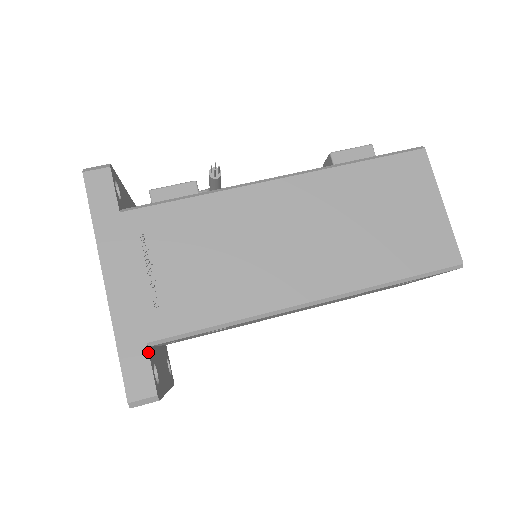
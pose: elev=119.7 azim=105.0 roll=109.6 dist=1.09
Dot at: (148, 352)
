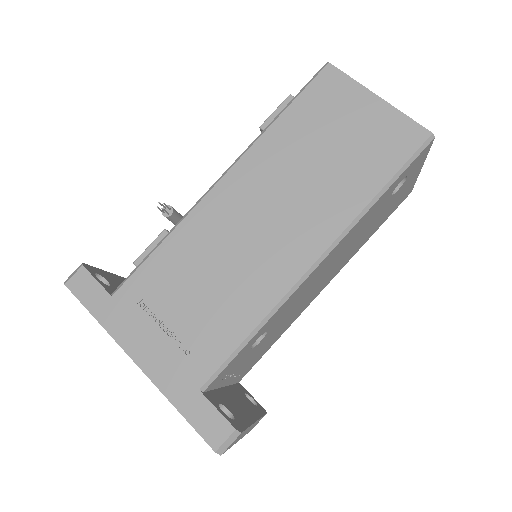
Dot at: (205, 397)
